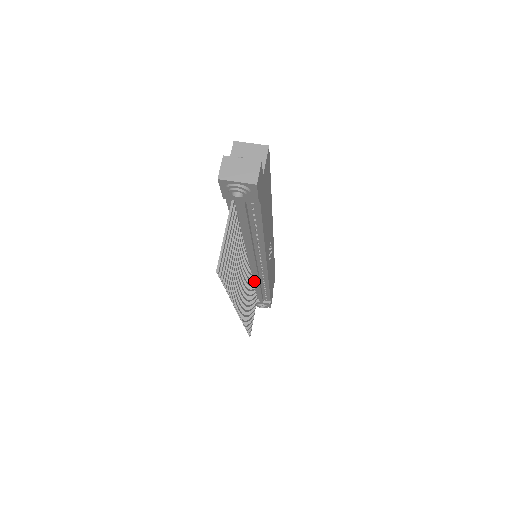
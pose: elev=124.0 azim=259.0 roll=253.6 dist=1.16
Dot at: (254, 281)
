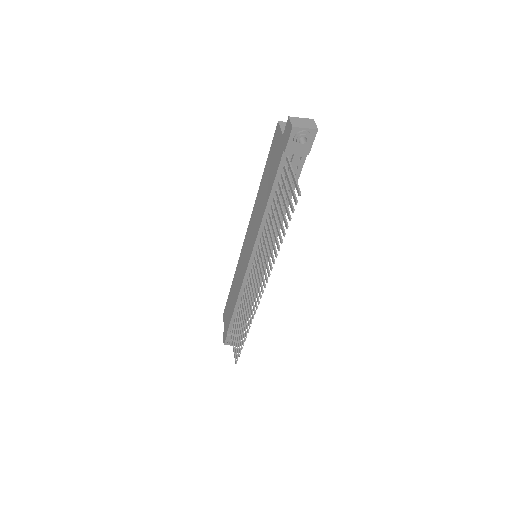
Dot at: (244, 294)
